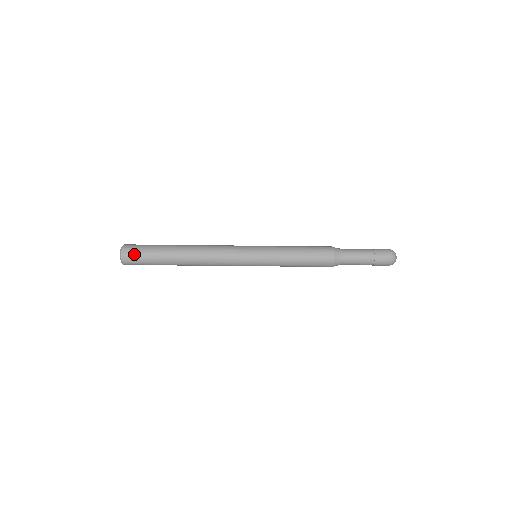
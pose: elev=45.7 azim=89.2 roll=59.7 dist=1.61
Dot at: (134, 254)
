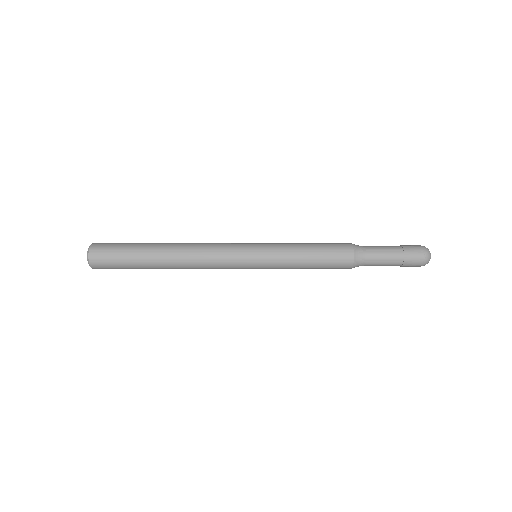
Dot at: (107, 268)
